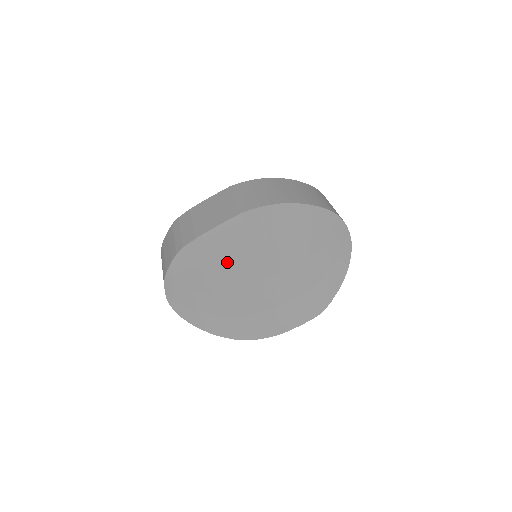
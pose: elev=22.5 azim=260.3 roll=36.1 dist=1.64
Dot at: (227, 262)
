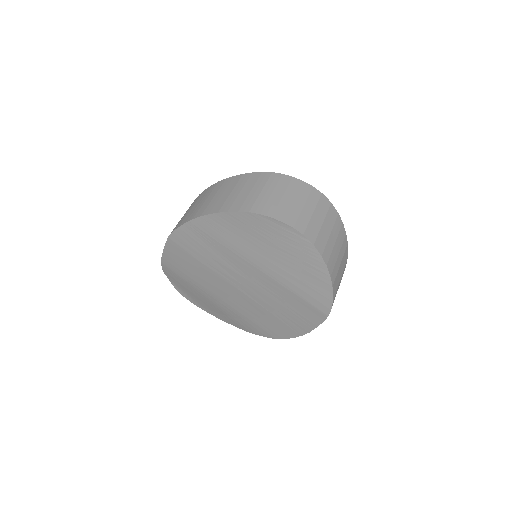
Dot at: (198, 276)
